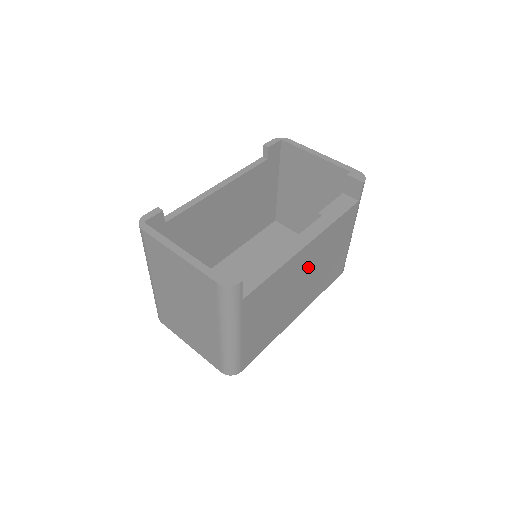
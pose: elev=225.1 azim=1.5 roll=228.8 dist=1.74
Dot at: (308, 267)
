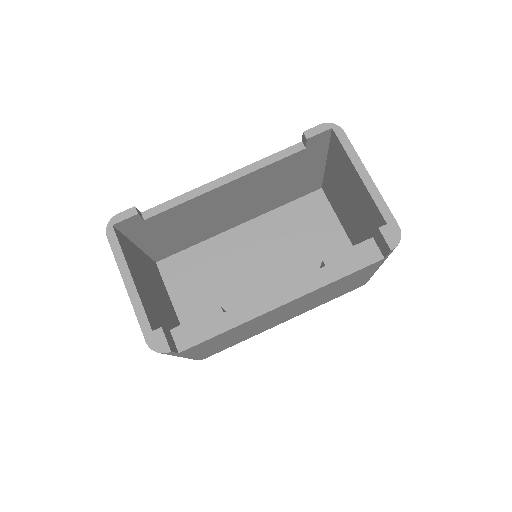
Dot at: (291, 307)
